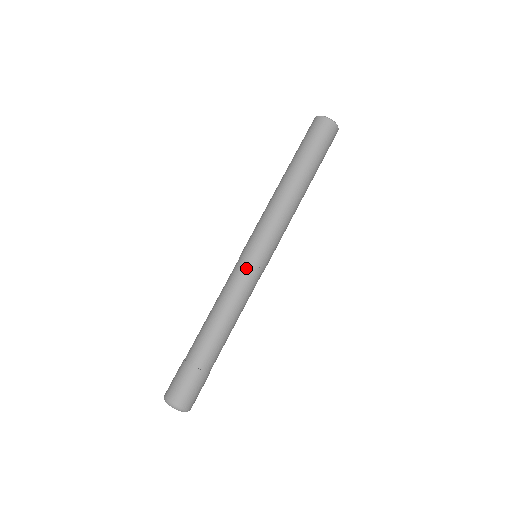
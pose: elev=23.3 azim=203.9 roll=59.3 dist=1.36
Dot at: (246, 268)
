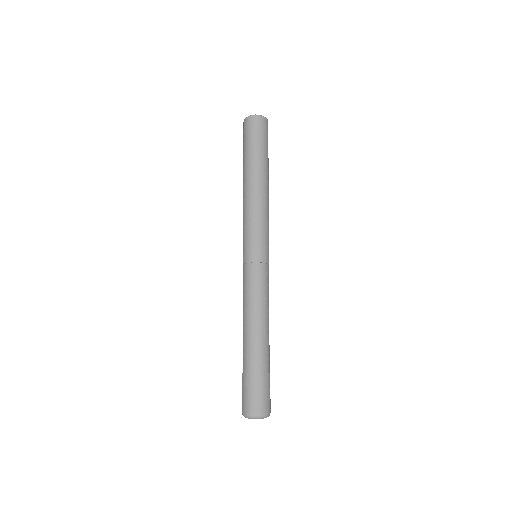
Dot at: (249, 269)
